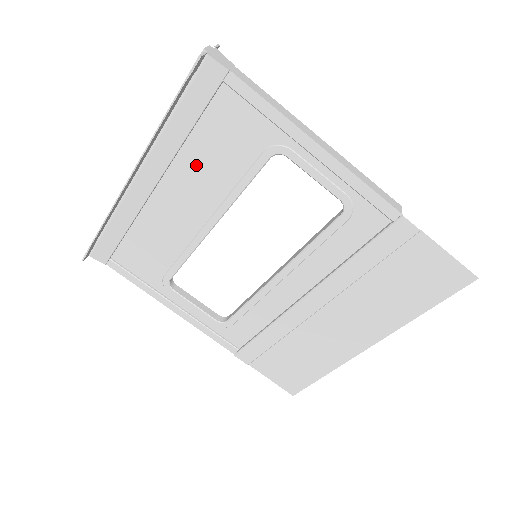
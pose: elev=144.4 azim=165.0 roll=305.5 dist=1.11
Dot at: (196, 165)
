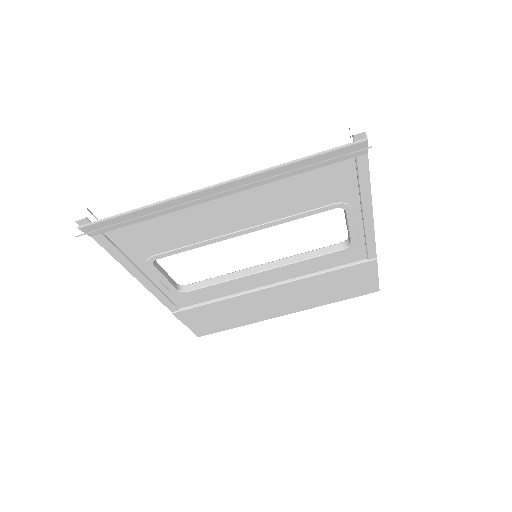
Dot at: (274, 194)
